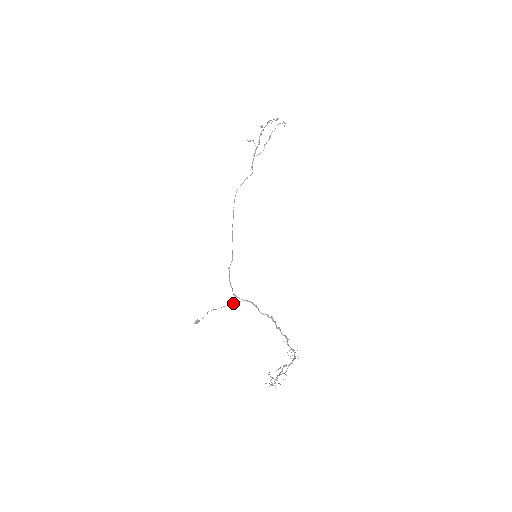
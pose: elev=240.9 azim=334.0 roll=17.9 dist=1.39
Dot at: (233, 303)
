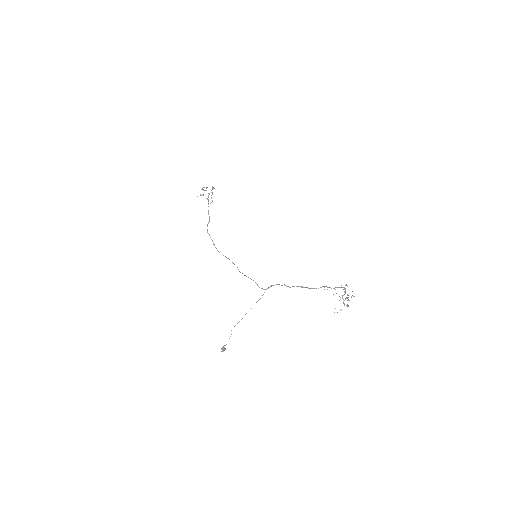
Dot at: occluded
